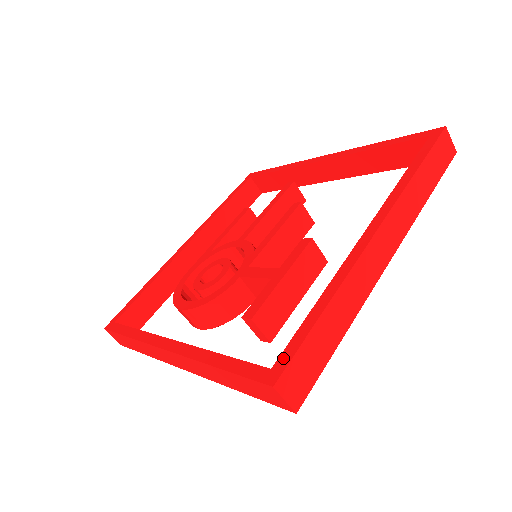
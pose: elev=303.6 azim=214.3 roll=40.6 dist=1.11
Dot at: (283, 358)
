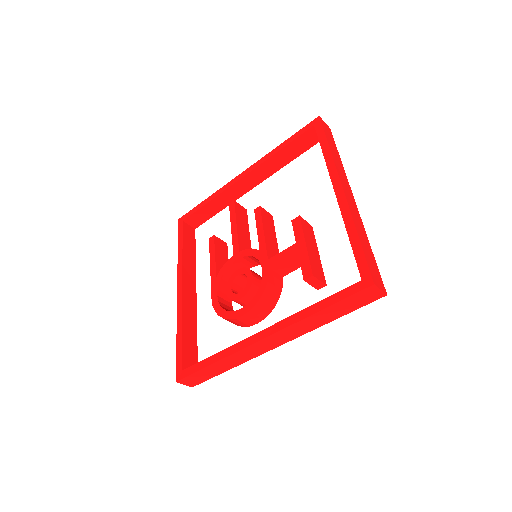
Dot at: (363, 271)
